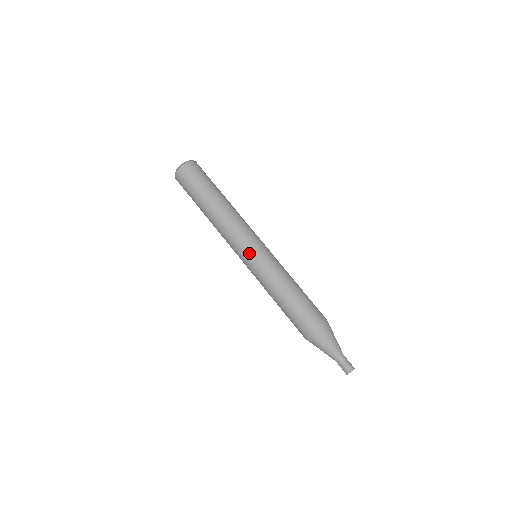
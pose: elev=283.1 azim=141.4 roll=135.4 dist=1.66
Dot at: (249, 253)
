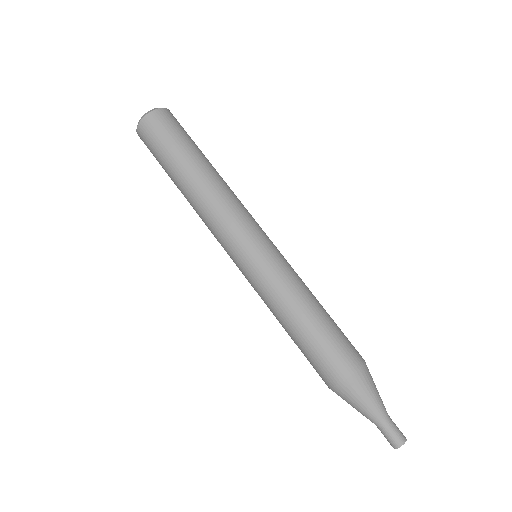
Dot at: (260, 240)
